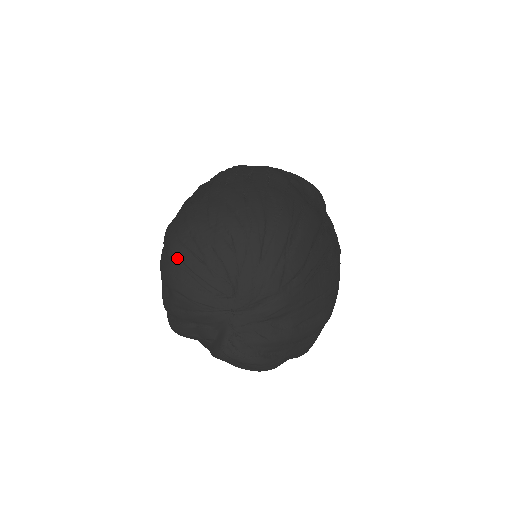
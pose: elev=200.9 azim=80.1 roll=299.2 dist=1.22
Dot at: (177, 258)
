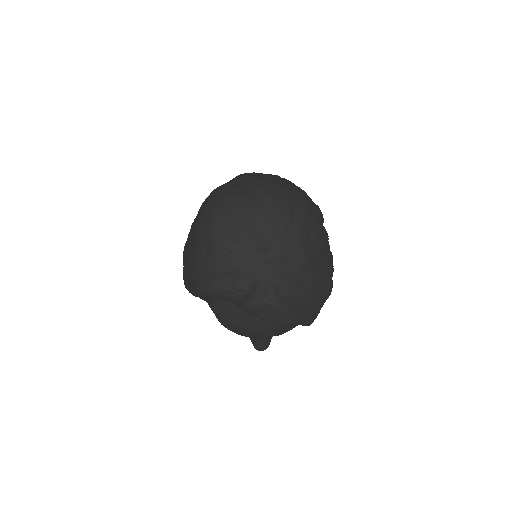
Dot at: (220, 218)
